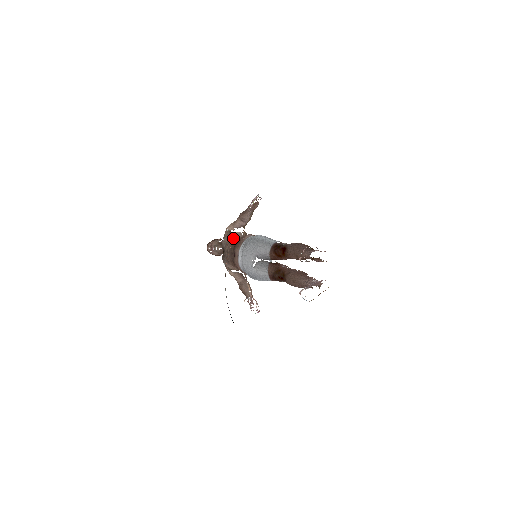
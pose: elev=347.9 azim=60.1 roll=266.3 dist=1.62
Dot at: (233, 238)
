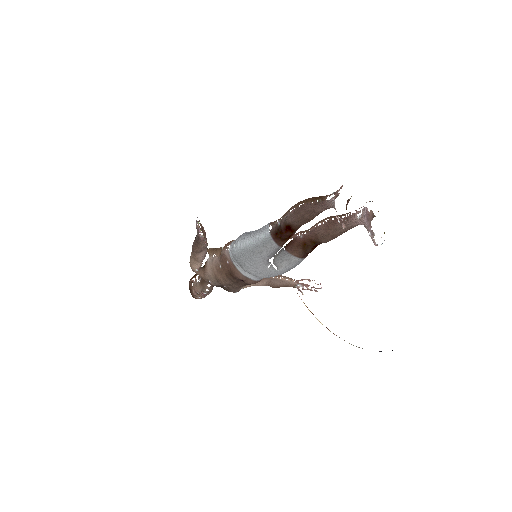
Dot at: (215, 270)
